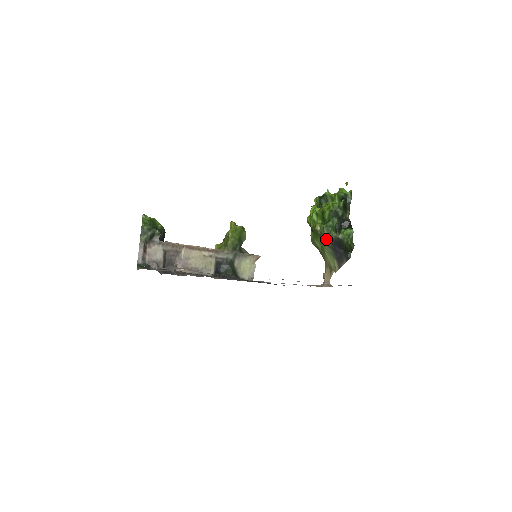
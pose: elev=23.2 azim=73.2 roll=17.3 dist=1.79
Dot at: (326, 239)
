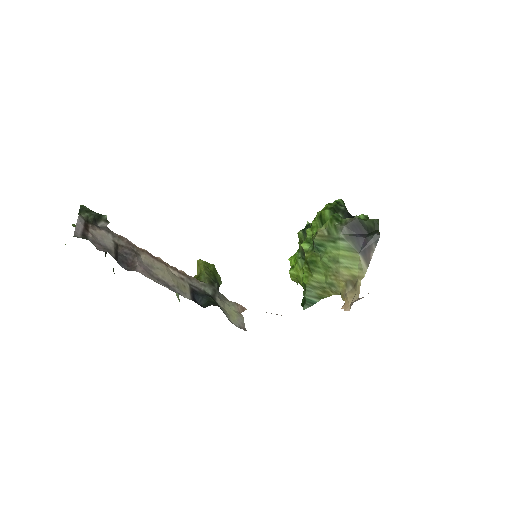
Dot at: (339, 229)
